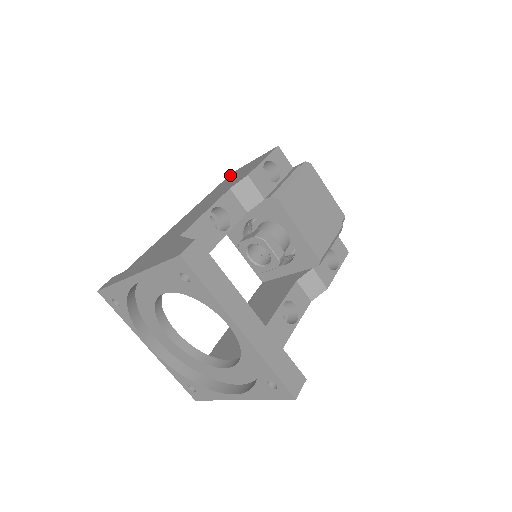
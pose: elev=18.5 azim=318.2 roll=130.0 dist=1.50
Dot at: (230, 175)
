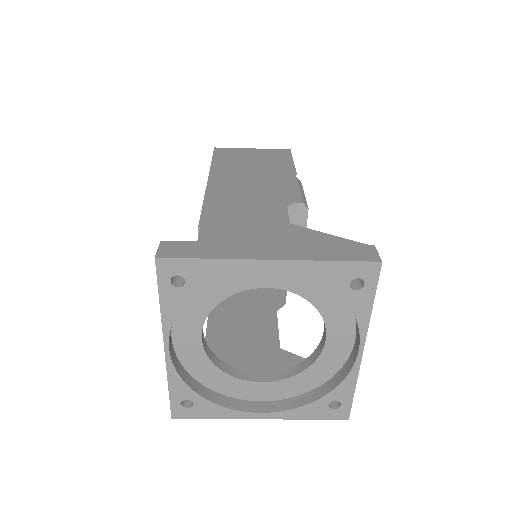
Dot at: (220, 151)
